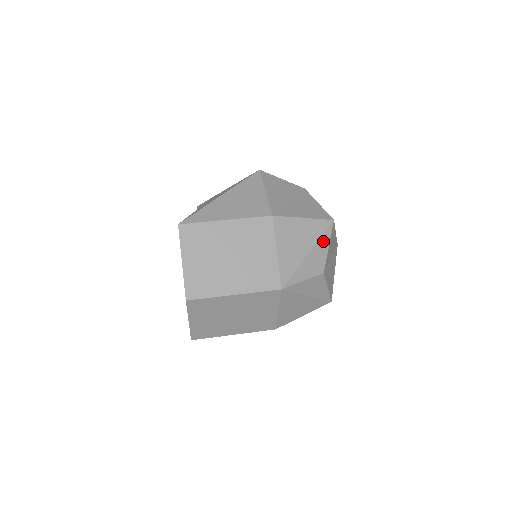
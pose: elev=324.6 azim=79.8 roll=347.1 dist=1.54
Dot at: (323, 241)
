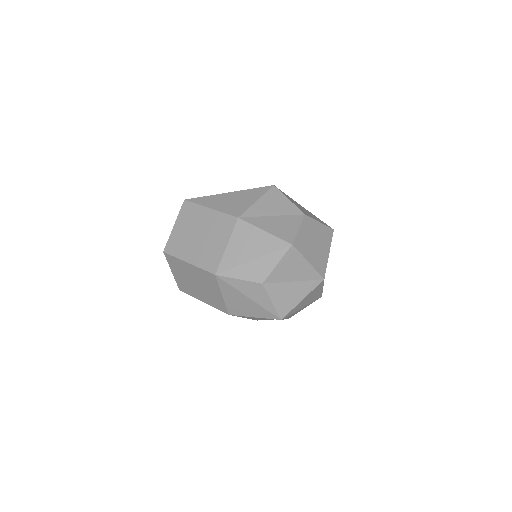
Dot at: (273, 257)
